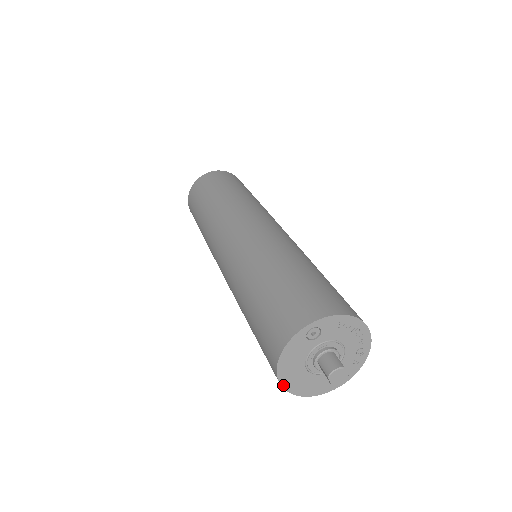
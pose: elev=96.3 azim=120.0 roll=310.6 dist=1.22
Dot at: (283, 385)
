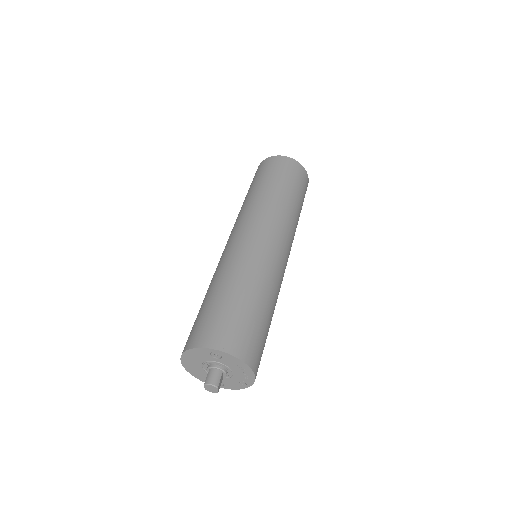
Dot at: (183, 363)
